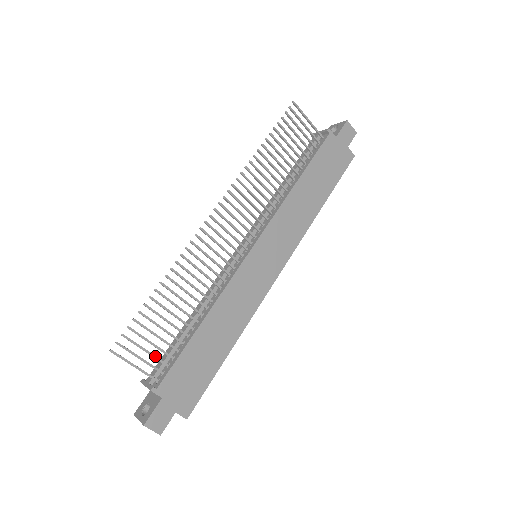
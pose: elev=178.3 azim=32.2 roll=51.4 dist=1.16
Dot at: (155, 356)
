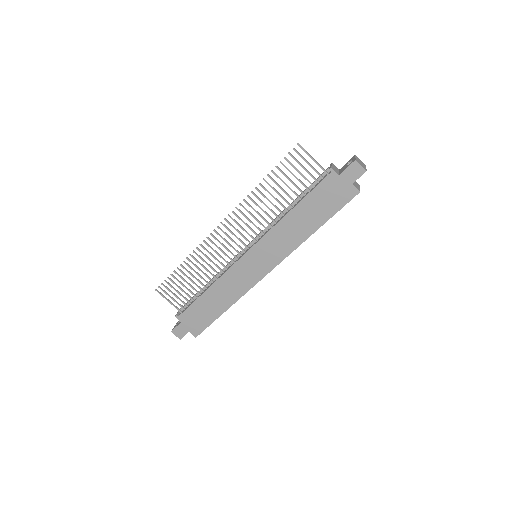
Dot at: (180, 299)
